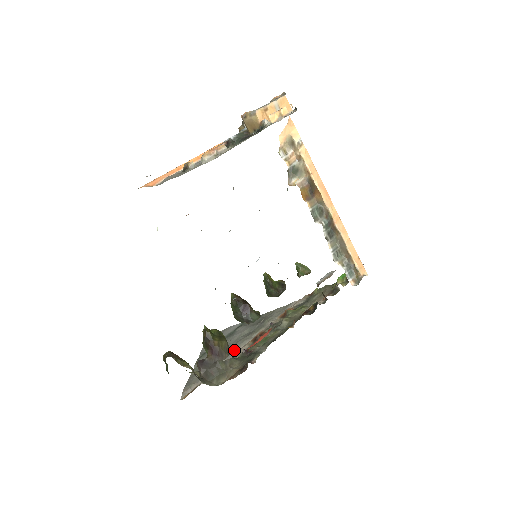
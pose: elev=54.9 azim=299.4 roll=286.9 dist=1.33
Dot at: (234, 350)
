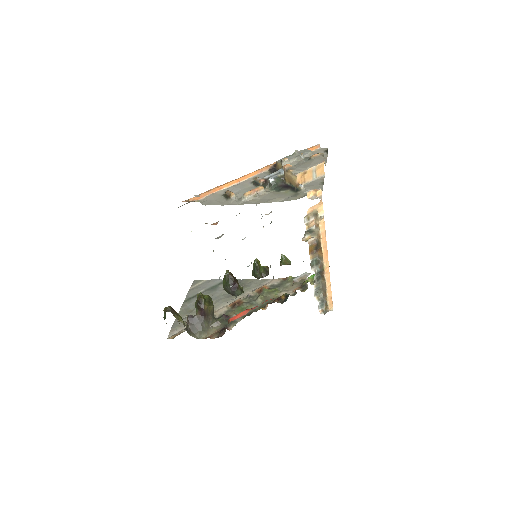
Dot at: (215, 308)
